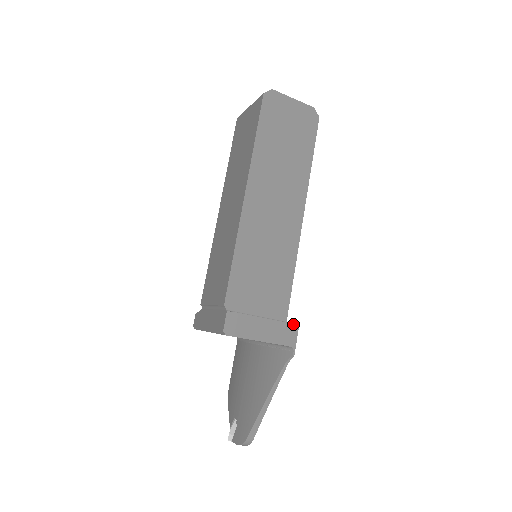
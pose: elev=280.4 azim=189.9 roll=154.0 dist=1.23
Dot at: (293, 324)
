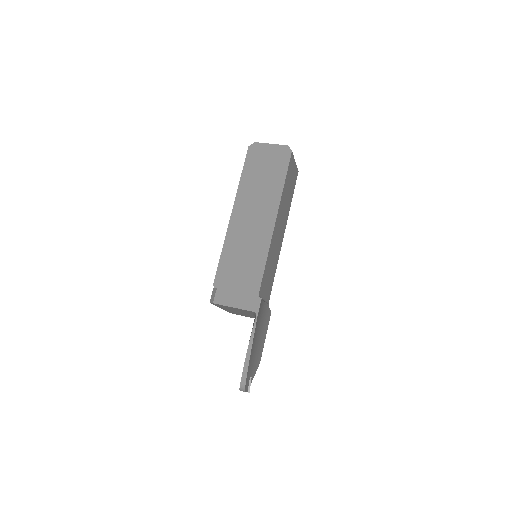
Dot at: (257, 296)
